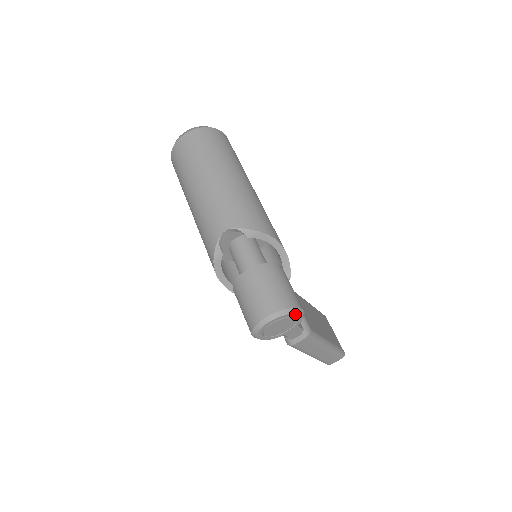
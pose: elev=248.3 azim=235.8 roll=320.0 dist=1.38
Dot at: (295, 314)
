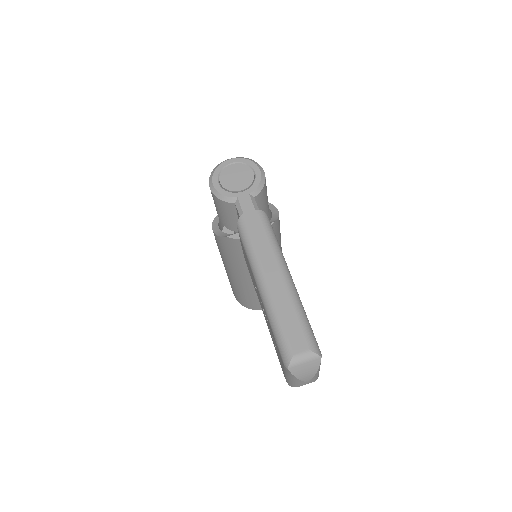
Dot at: (255, 165)
